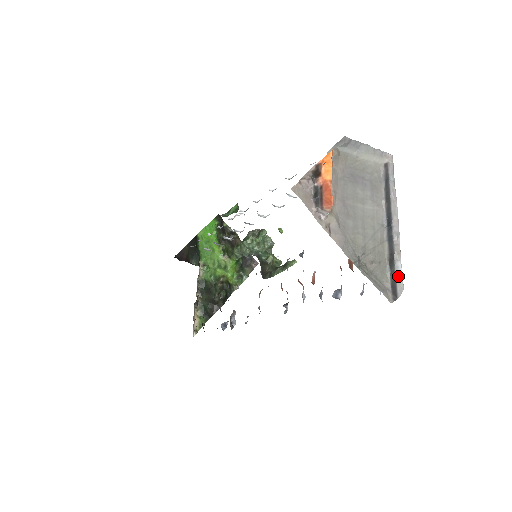
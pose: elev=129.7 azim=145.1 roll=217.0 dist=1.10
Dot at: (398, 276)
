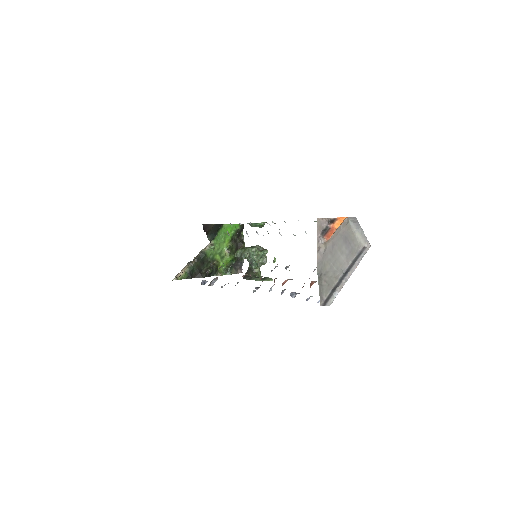
Dot at: (332, 297)
